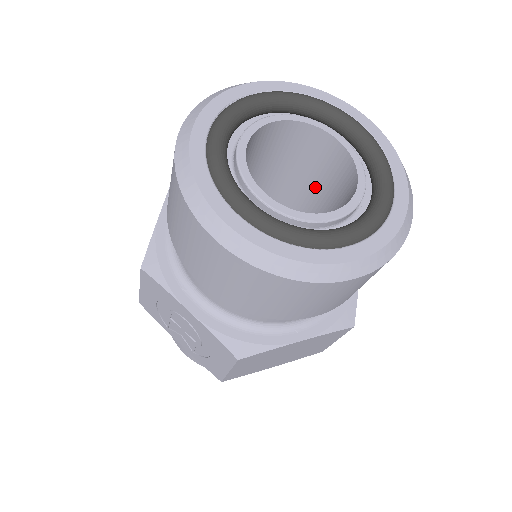
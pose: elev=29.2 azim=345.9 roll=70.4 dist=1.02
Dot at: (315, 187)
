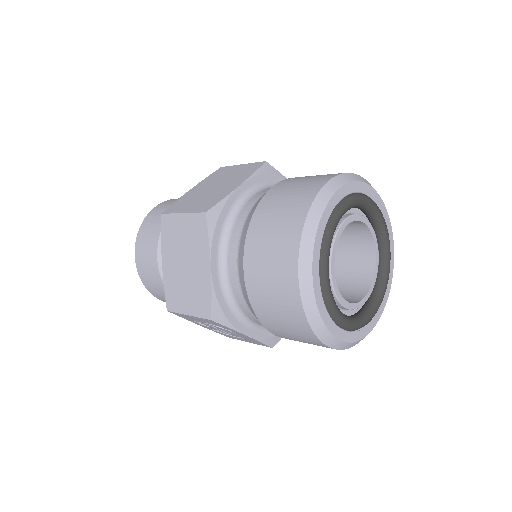
Dot at: occluded
